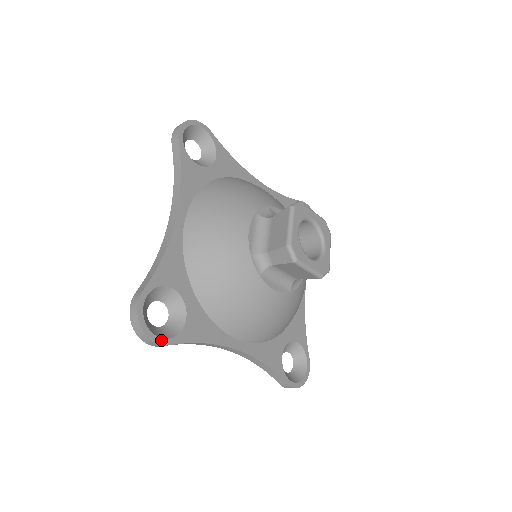
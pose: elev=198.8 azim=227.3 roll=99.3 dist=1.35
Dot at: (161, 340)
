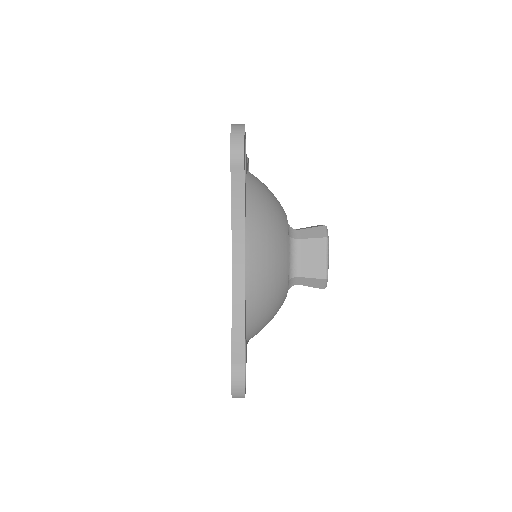
Dot at: (245, 391)
